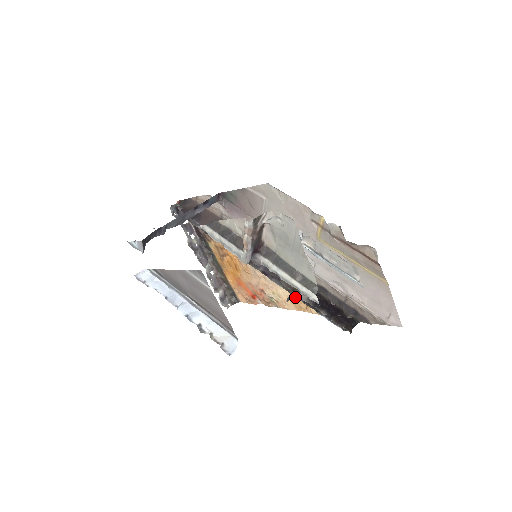
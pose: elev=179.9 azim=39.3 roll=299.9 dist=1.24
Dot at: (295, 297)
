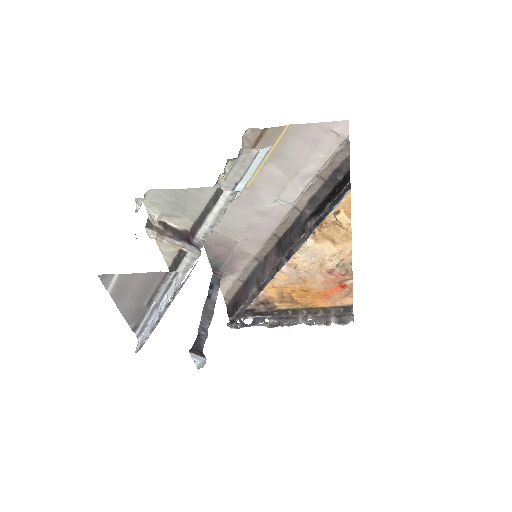
Dot at: (332, 237)
